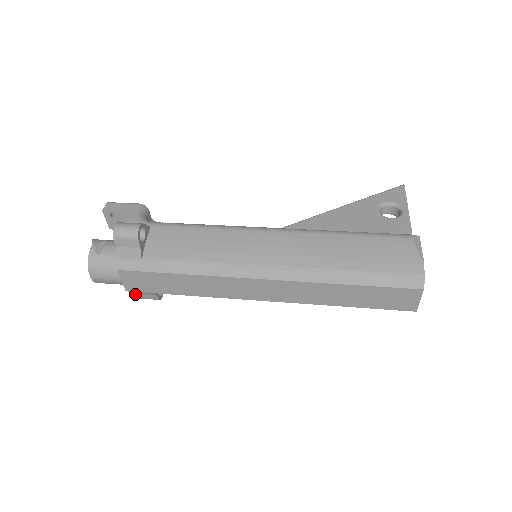
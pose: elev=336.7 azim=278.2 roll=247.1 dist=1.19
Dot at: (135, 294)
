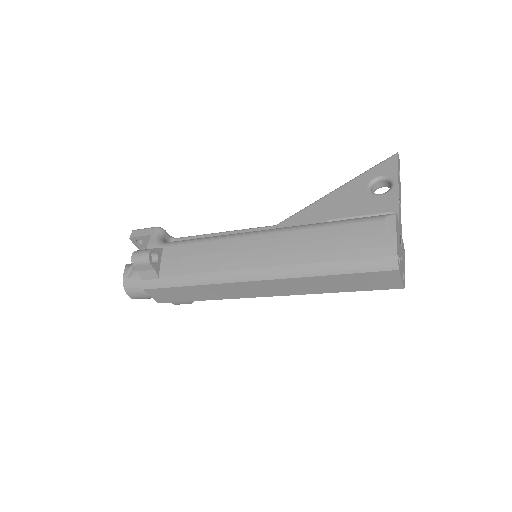
Dot at: occluded
